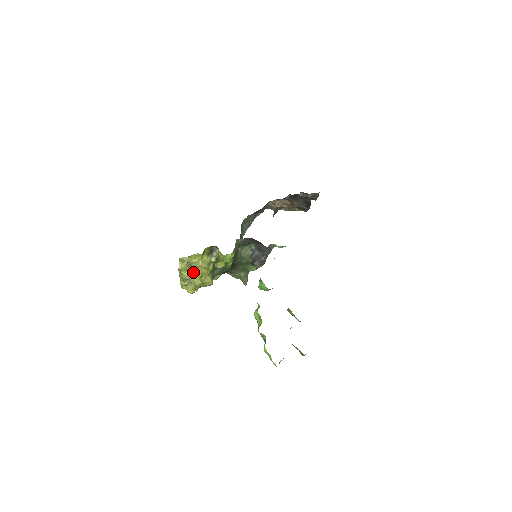
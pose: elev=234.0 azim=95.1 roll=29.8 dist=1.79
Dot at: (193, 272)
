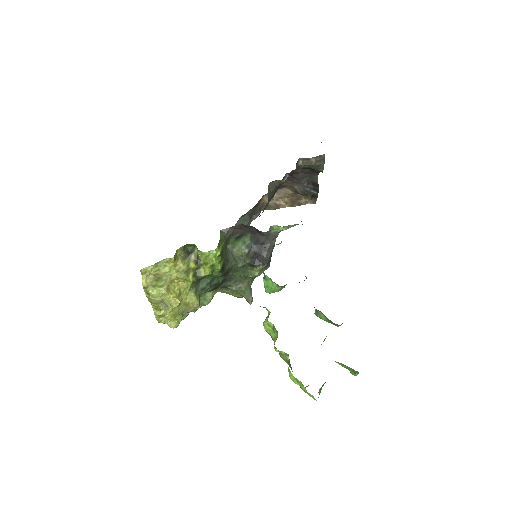
Dot at: (165, 288)
